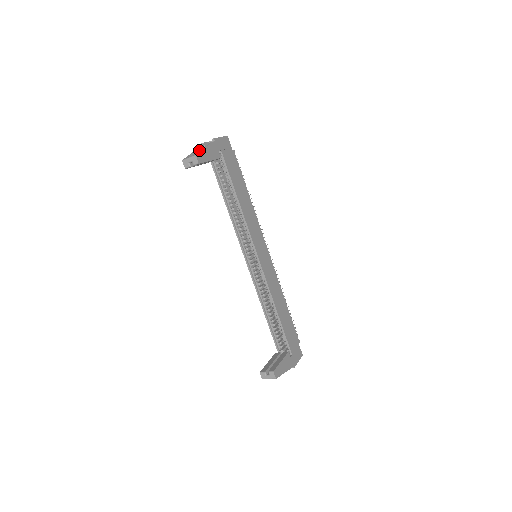
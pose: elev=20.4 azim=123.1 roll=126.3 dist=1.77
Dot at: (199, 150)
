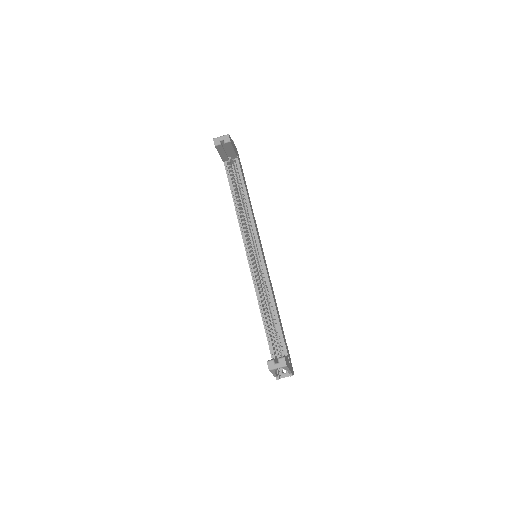
Dot at: occluded
